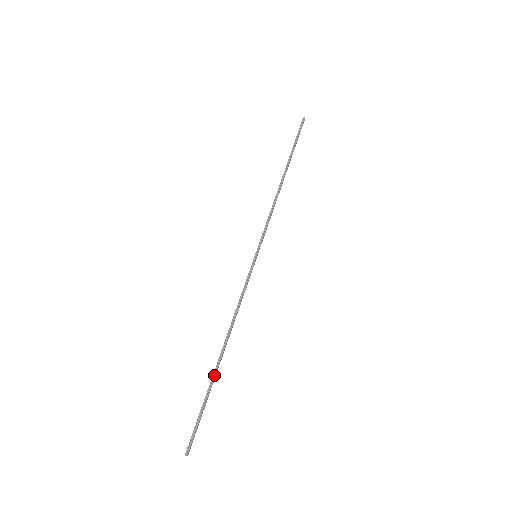
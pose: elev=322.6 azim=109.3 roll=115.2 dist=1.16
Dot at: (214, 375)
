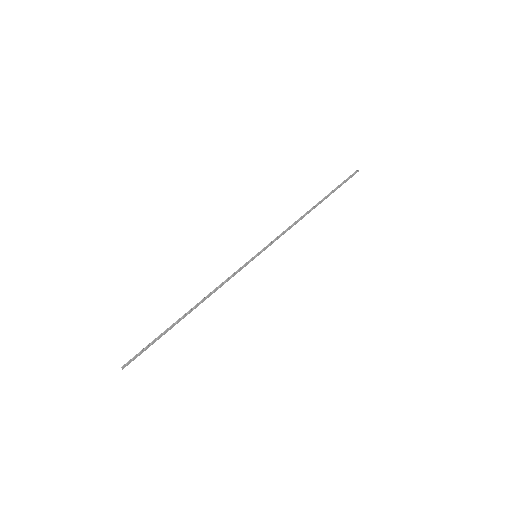
Dot at: (174, 324)
